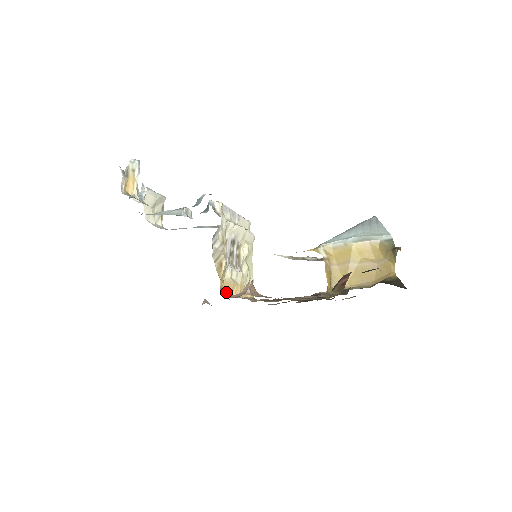
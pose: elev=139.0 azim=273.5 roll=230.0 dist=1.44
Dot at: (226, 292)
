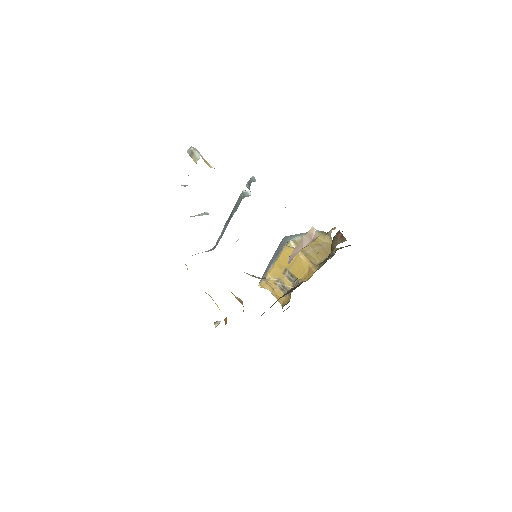
Dot at: occluded
